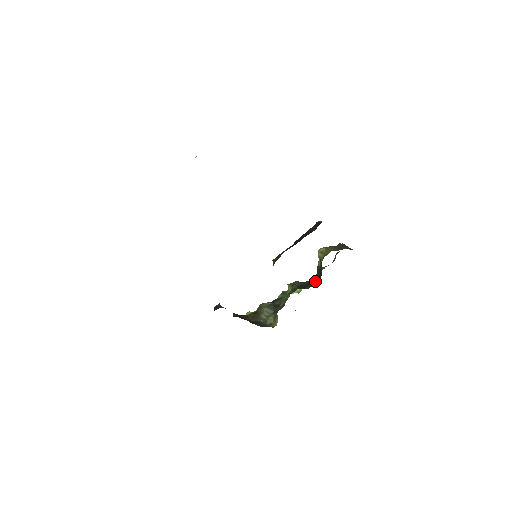
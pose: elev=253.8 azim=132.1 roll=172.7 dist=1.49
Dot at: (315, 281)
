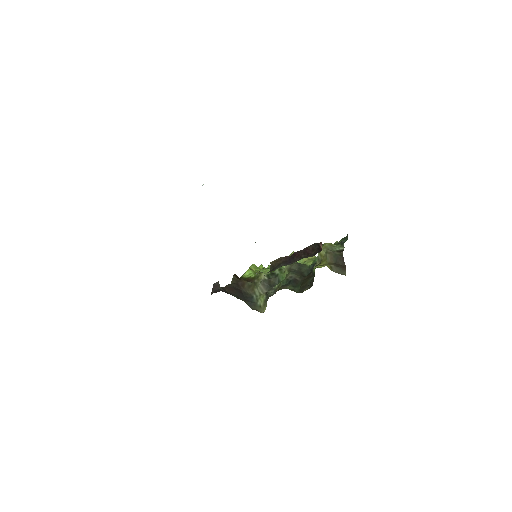
Dot at: (305, 290)
